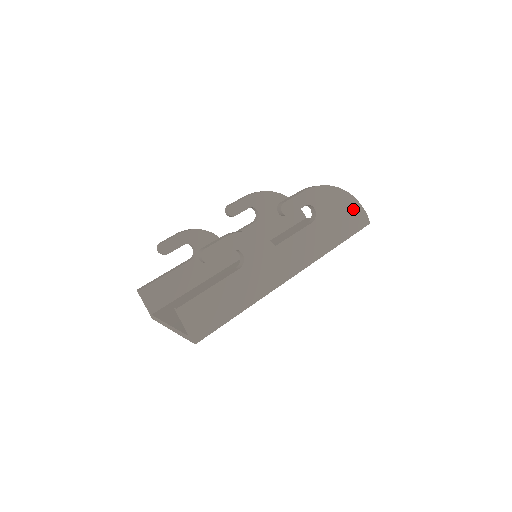
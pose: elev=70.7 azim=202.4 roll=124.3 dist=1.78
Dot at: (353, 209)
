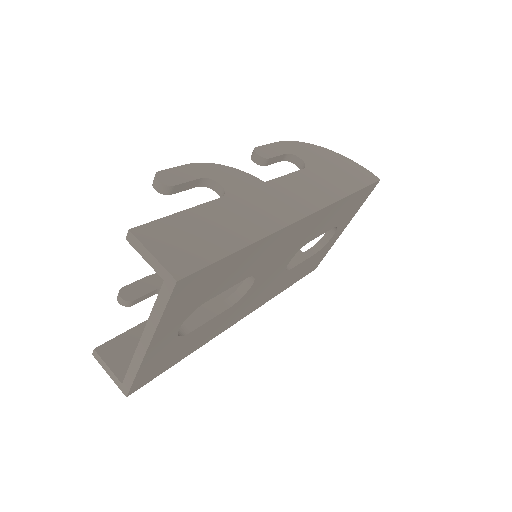
Dot at: (349, 165)
